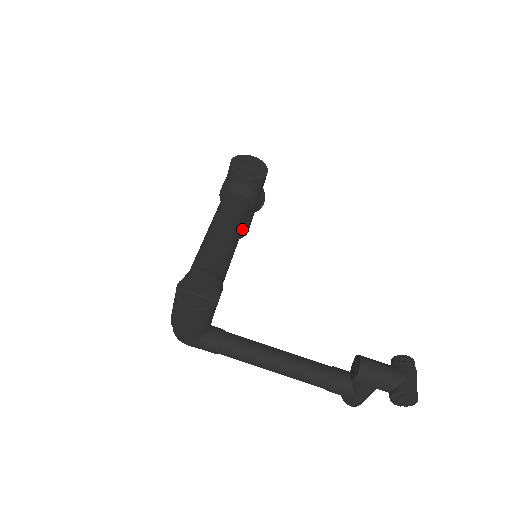
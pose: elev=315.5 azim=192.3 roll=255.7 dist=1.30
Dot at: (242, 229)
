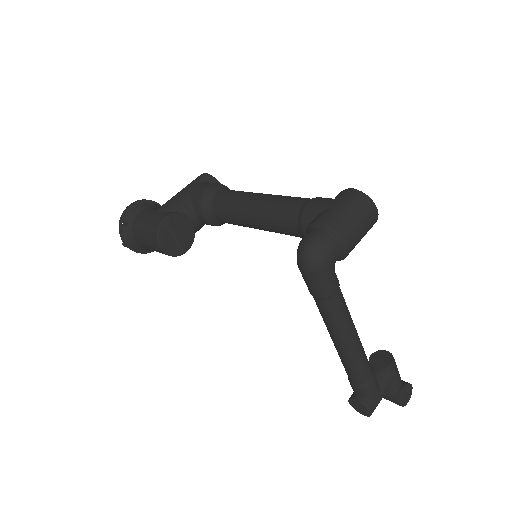
Dot at: occluded
